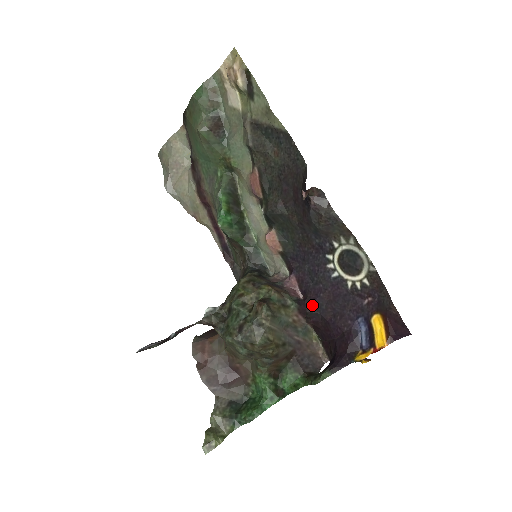
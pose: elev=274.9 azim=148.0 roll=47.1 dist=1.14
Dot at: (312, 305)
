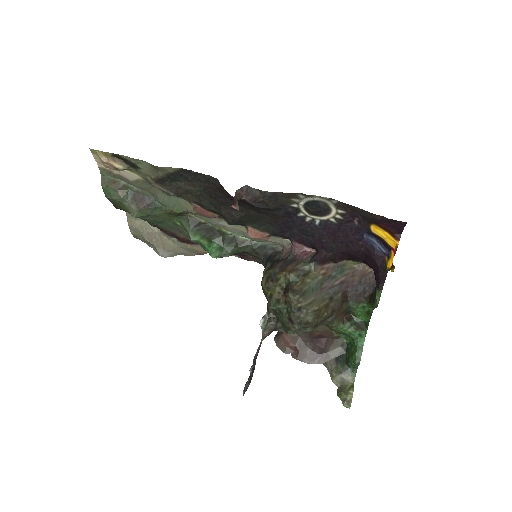
Dot at: (325, 252)
